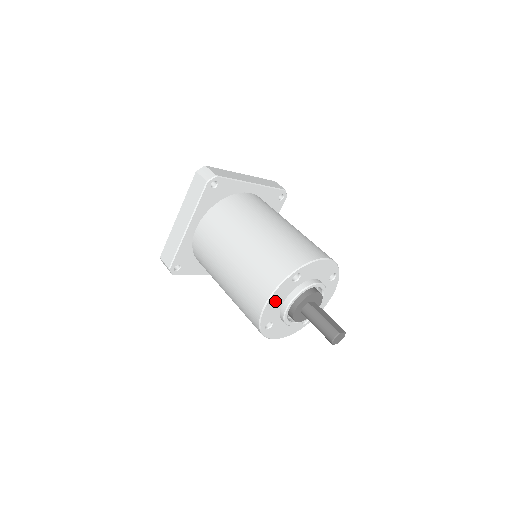
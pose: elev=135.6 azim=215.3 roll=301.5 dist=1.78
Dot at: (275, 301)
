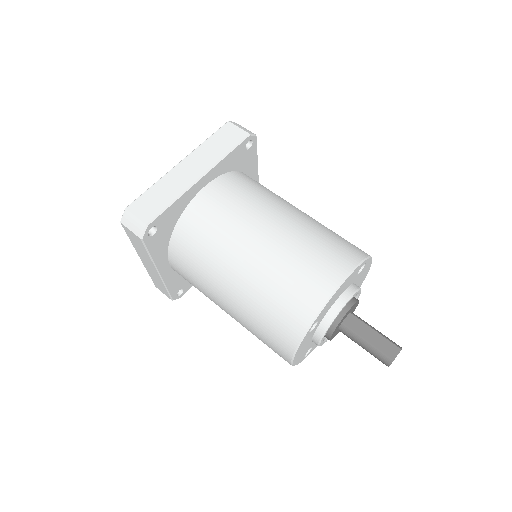
Dot at: (301, 351)
